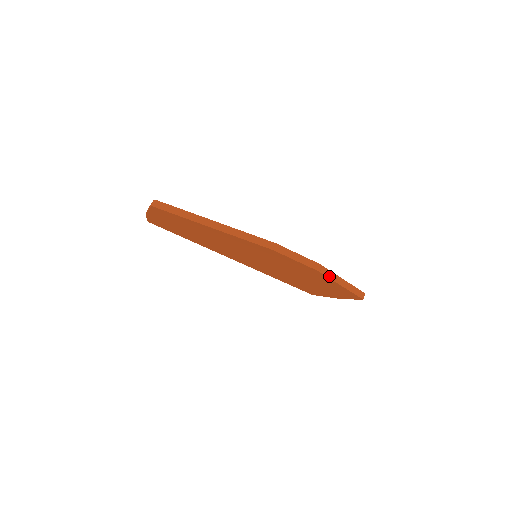
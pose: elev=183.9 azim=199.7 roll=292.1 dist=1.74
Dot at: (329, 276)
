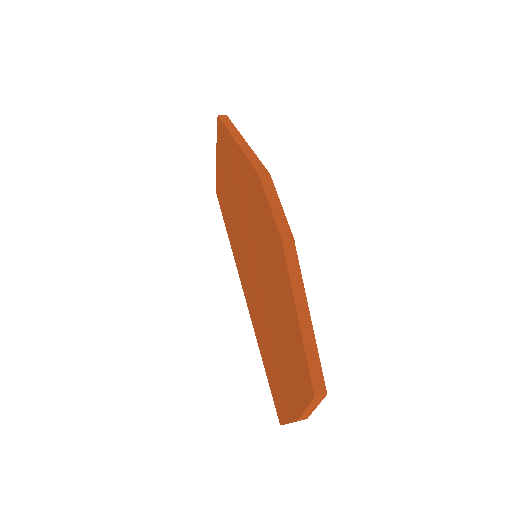
Dot at: (292, 274)
